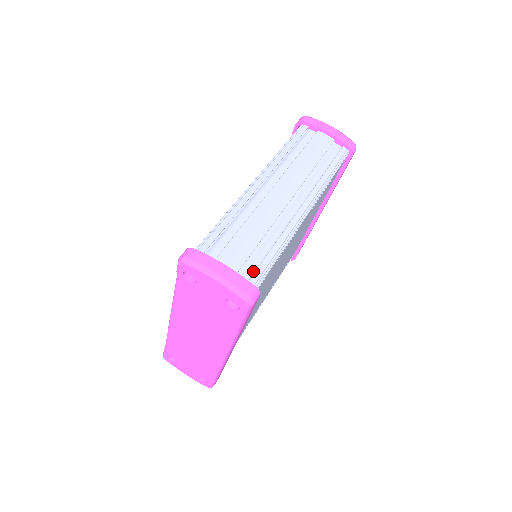
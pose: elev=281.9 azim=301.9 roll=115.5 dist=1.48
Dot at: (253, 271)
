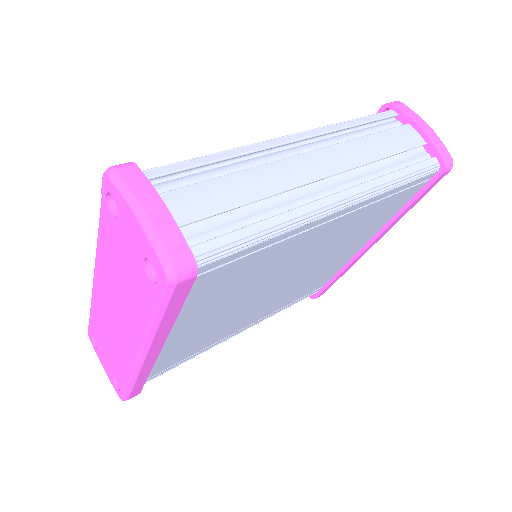
Dot at: (209, 239)
